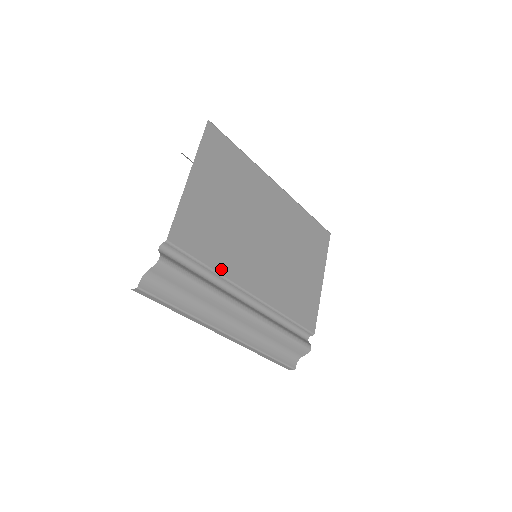
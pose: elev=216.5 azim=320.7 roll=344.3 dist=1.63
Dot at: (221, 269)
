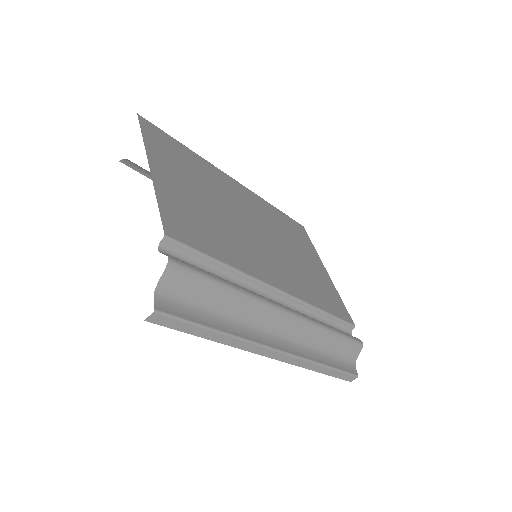
Dot at: (238, 265)
